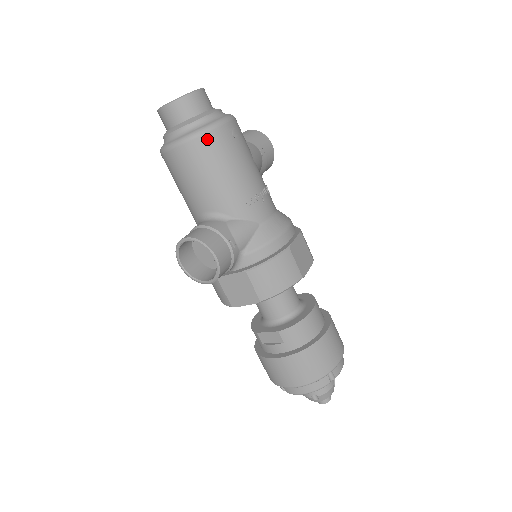
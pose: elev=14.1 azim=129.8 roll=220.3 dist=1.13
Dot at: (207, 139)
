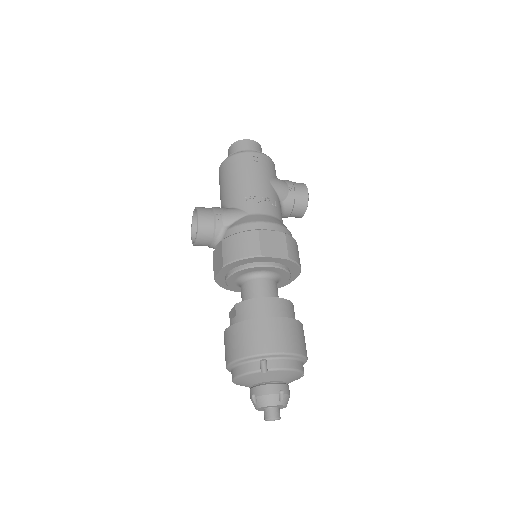
Dot at: (235, 158)
